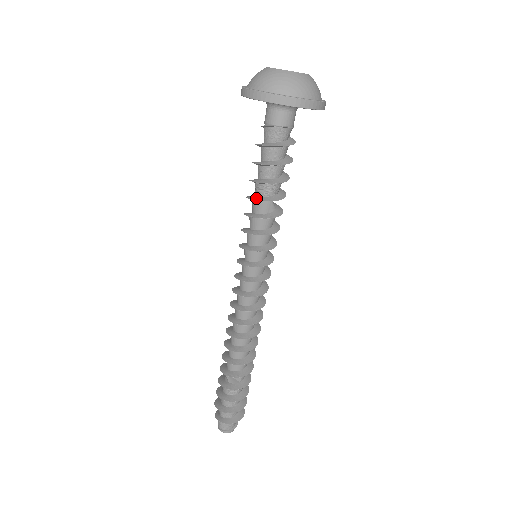
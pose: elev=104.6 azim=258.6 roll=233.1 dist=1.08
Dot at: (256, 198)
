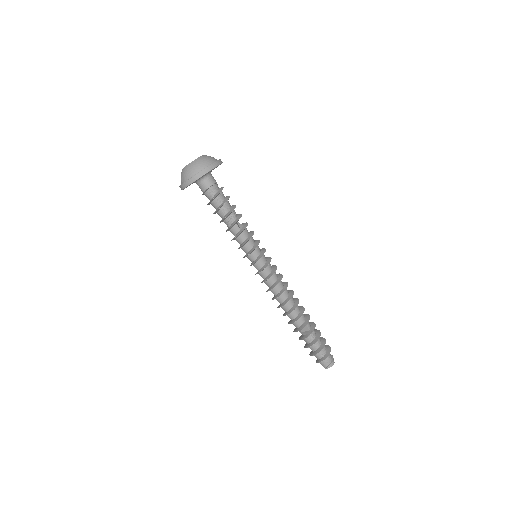
Dot at: (228, 228)
